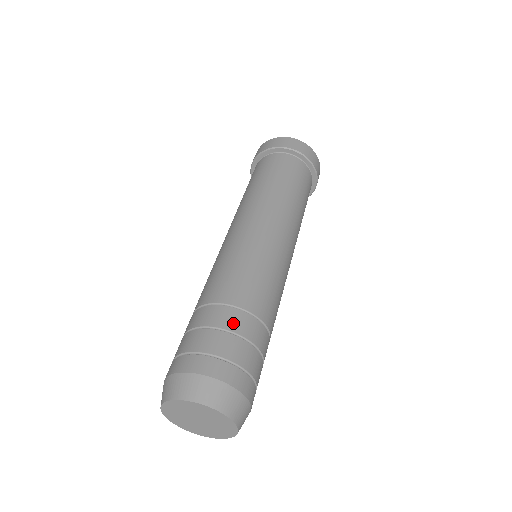
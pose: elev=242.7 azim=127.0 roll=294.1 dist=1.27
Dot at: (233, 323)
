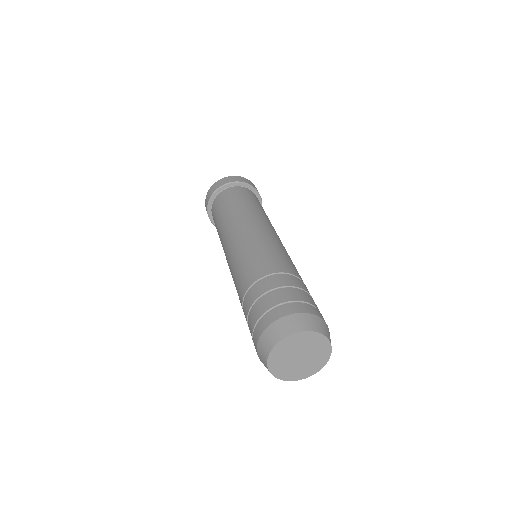
Dot at: (259, 291)
